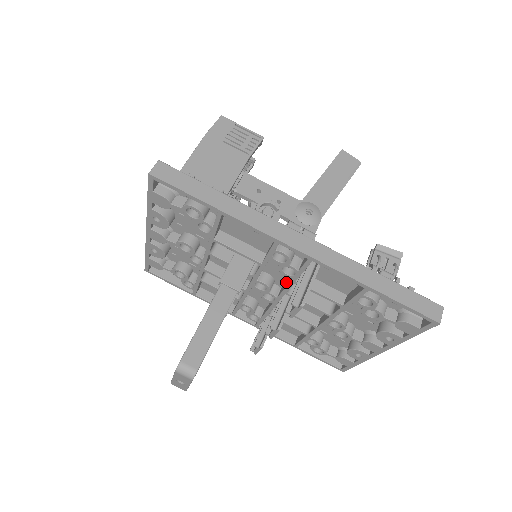
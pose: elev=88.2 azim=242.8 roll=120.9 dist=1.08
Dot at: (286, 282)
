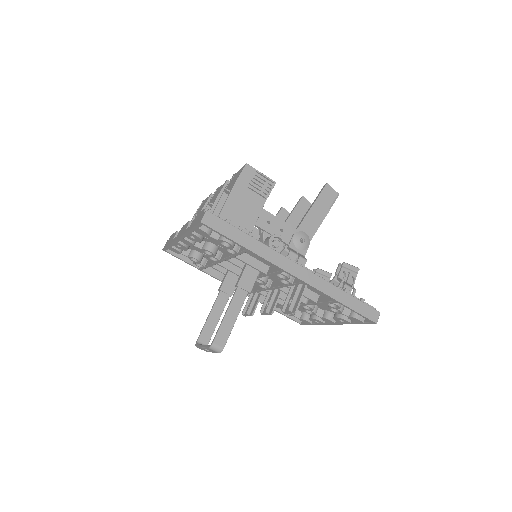
Dot at: (278, 281)
